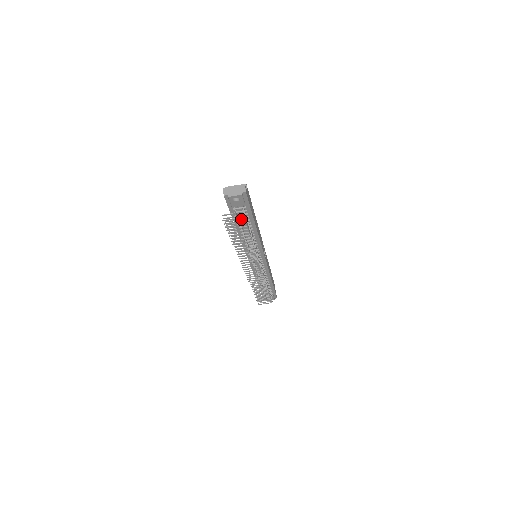
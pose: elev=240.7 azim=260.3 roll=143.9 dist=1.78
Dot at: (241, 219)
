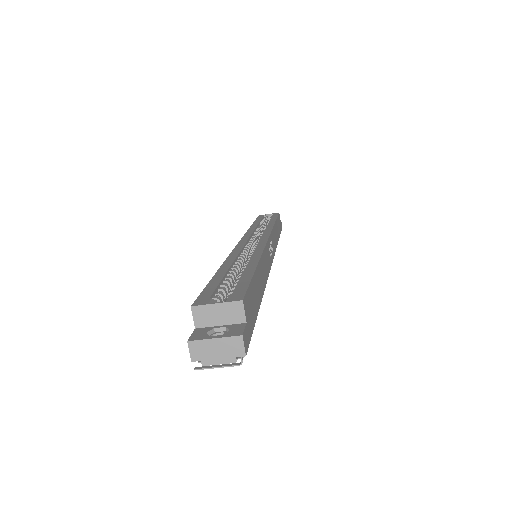
Dot at: occluded
